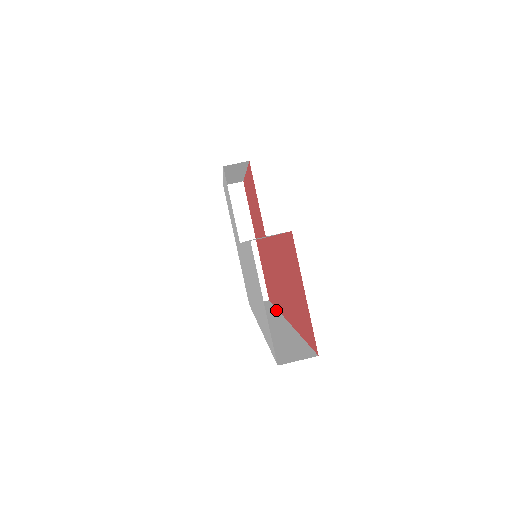
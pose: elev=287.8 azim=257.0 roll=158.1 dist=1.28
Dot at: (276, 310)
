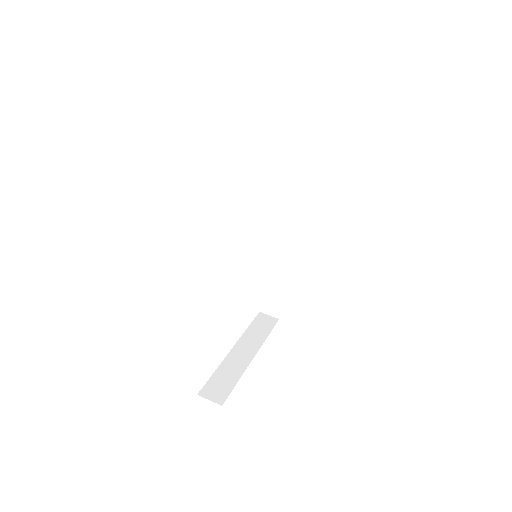
Dot at: occluded
